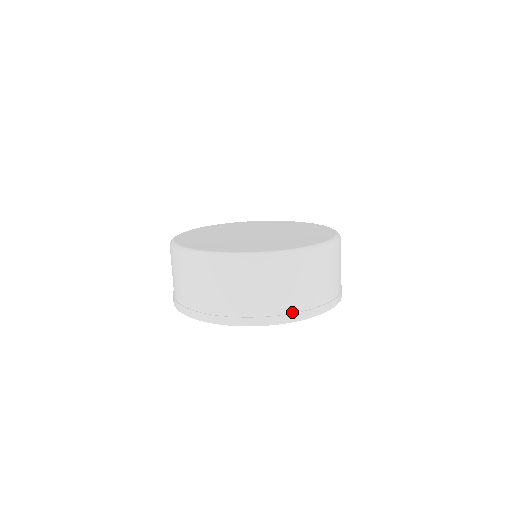
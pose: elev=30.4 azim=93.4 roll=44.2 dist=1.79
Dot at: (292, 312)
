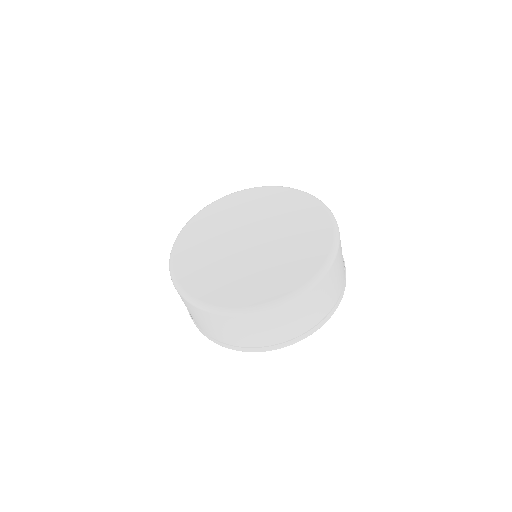
Dot at: (247, 346)
